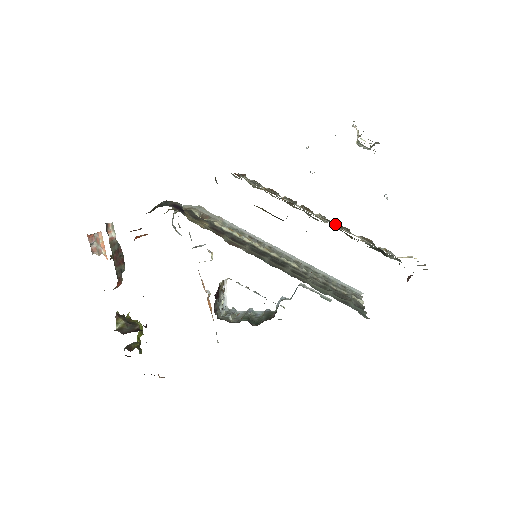
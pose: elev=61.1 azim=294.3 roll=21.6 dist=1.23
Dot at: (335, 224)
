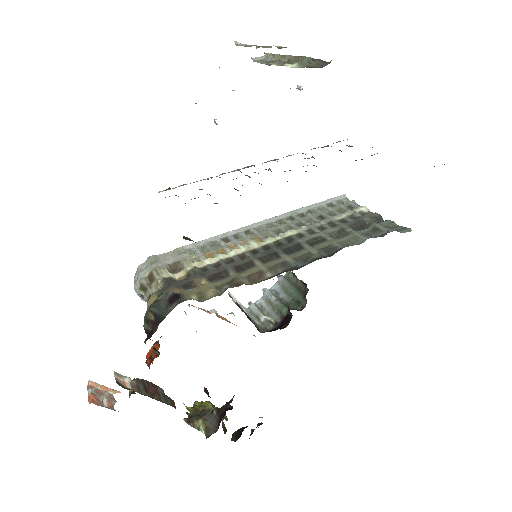
Dot at: (283, 157)
